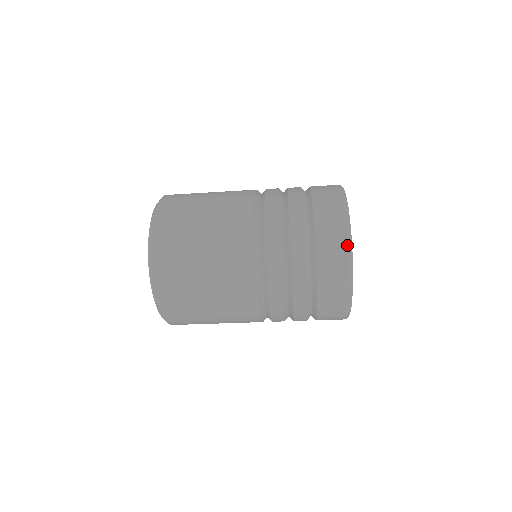
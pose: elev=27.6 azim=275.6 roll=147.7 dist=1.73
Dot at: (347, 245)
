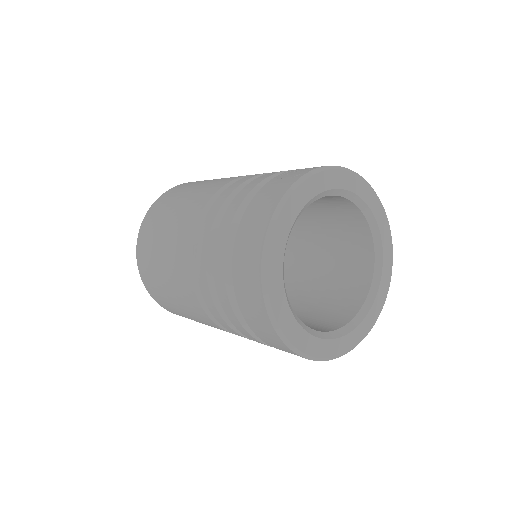
Dot at: (261, 296)
